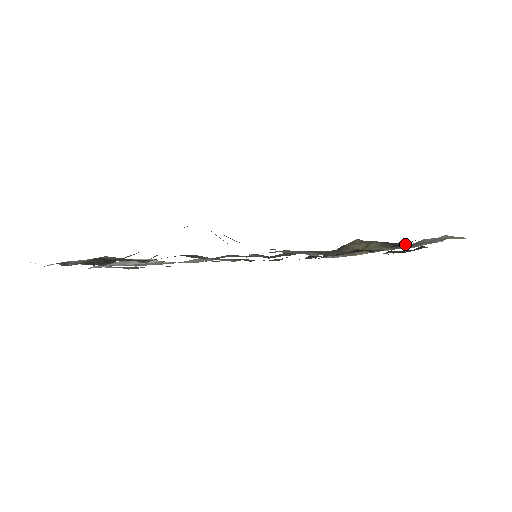
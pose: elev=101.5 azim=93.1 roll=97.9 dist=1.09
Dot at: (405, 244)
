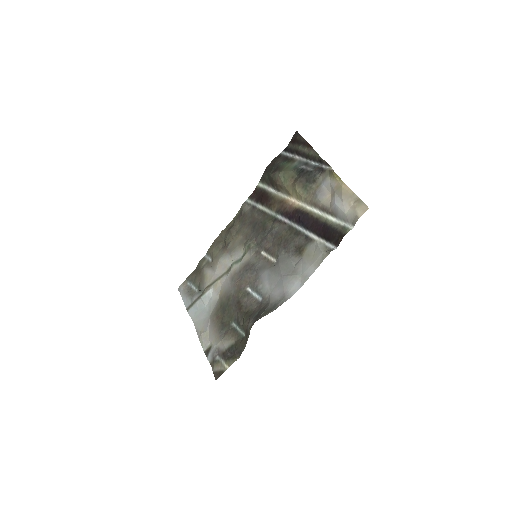
Dot at: occluded
